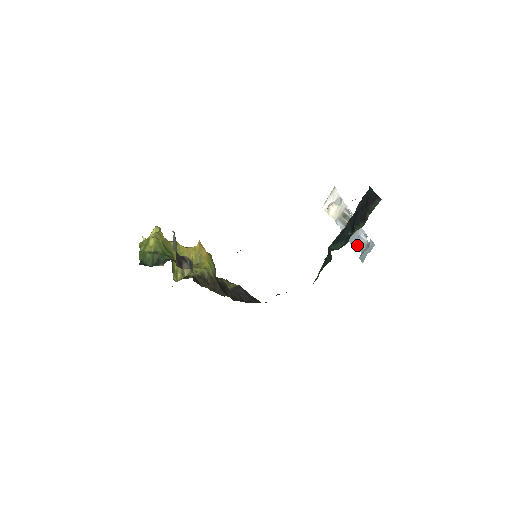
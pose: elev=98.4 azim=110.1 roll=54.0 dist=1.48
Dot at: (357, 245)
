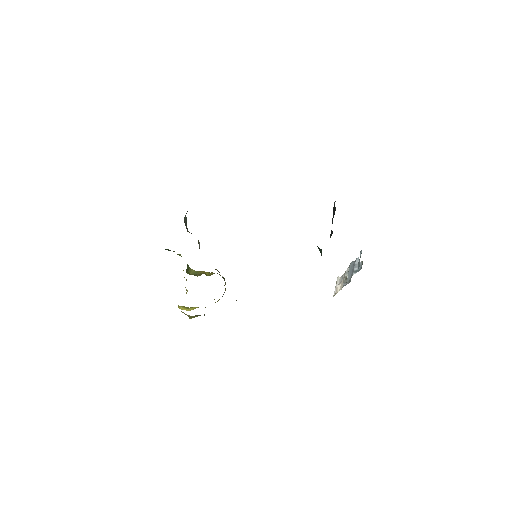
Dot at: (355, 271)
